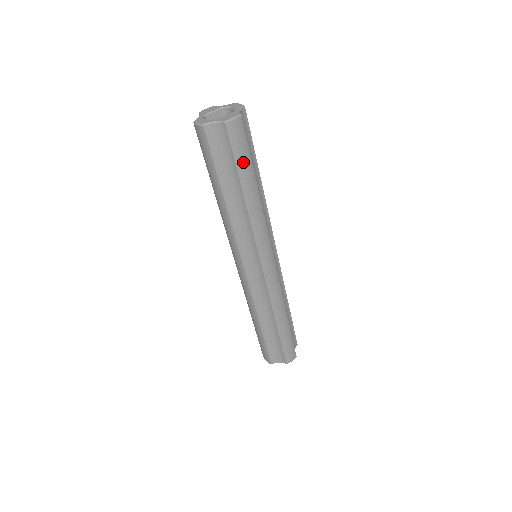
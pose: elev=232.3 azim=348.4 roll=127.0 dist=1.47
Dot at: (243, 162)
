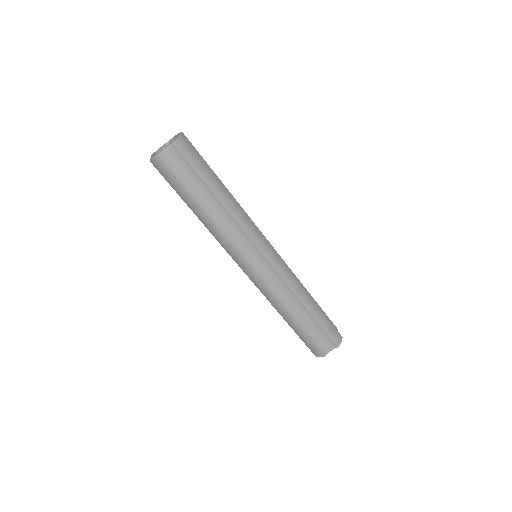
Dot at: (203, 170)
